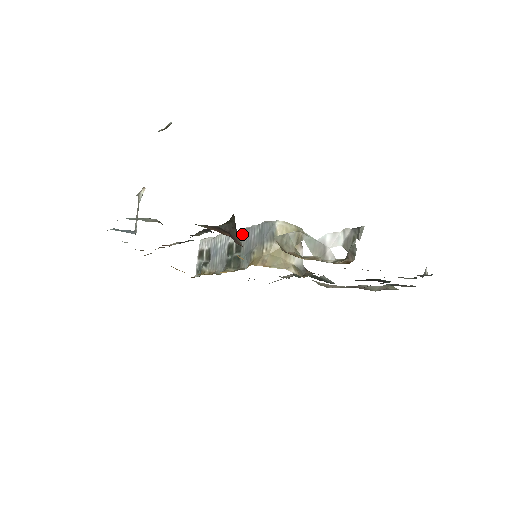
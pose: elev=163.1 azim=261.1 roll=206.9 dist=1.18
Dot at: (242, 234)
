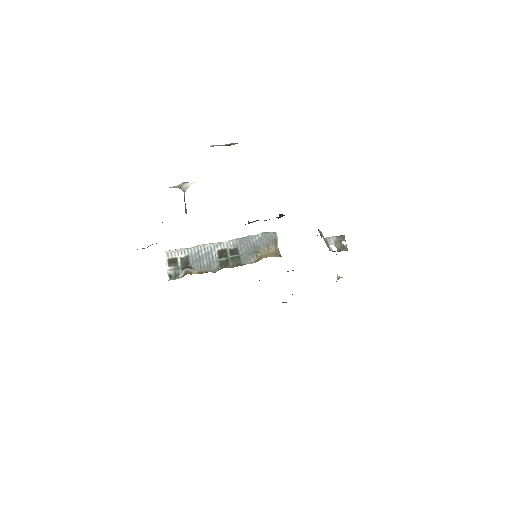
Dot at: (236, 242)
